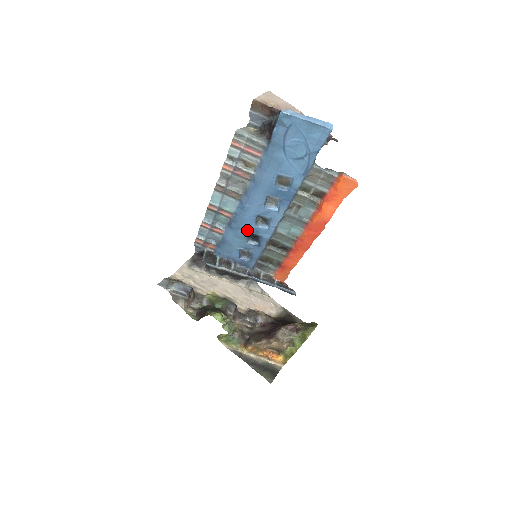
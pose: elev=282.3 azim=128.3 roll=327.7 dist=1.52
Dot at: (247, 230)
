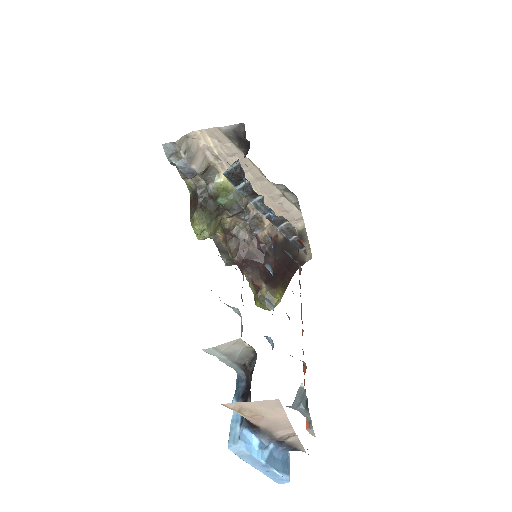
Dot at: occluded
